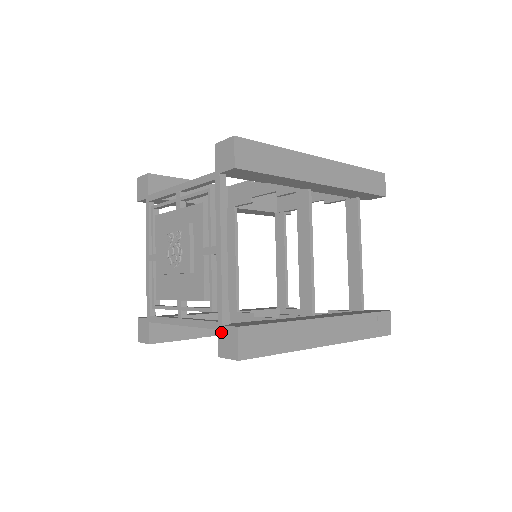
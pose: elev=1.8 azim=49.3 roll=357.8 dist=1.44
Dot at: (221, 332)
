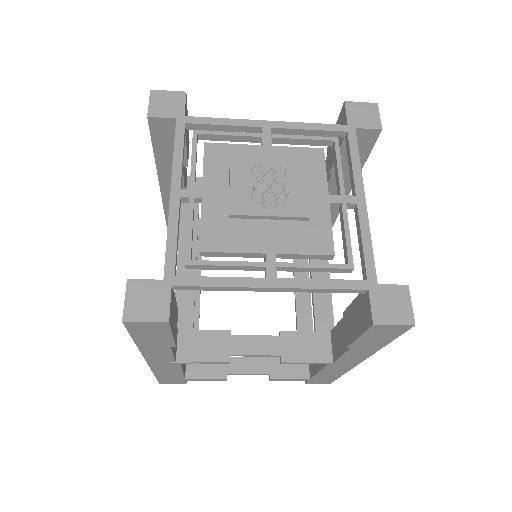
Dot at: (376, 292)
